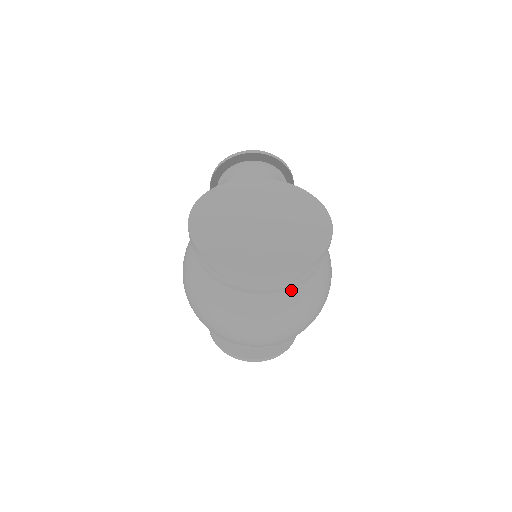
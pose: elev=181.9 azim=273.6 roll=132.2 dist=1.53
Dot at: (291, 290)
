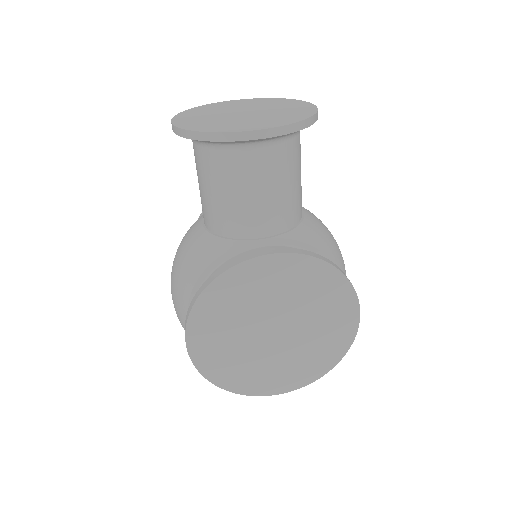
Dot at: occluded
